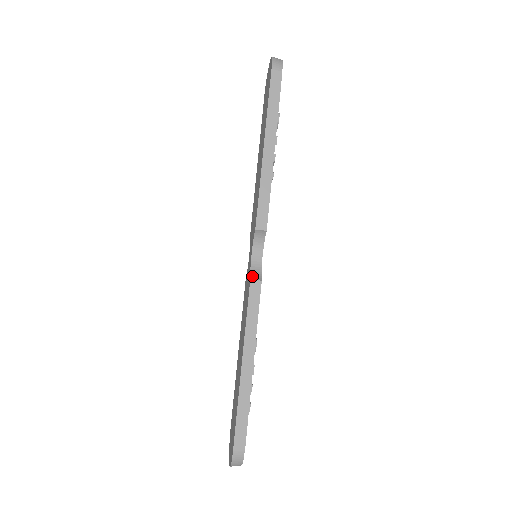
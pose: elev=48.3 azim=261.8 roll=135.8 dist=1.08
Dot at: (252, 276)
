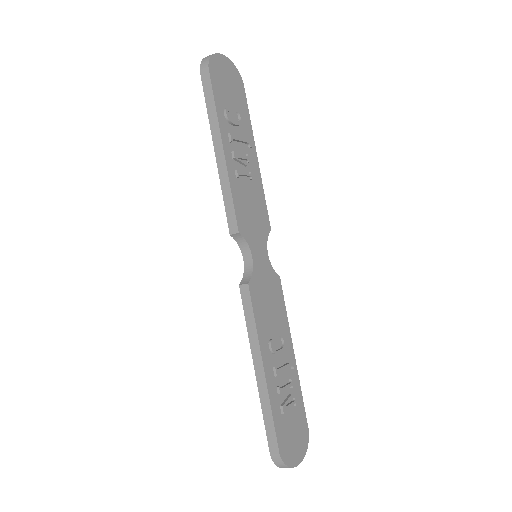
Dot at: (242, 280)
